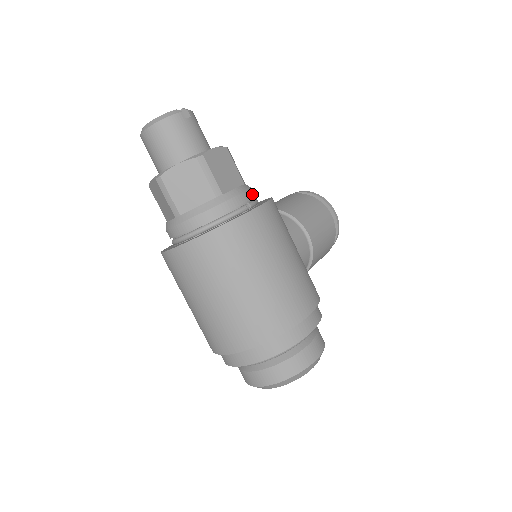
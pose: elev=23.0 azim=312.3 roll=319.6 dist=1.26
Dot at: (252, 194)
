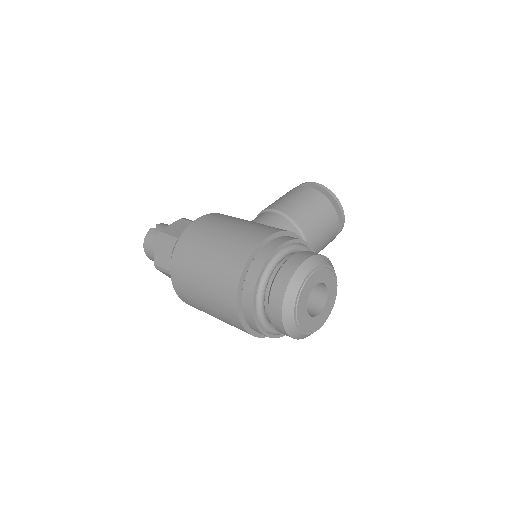
Dot at: occluded
